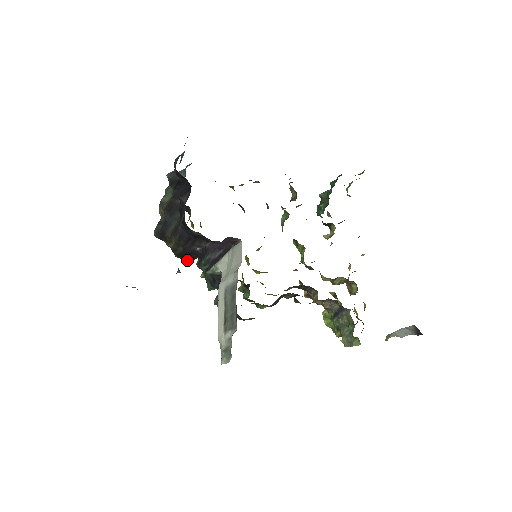
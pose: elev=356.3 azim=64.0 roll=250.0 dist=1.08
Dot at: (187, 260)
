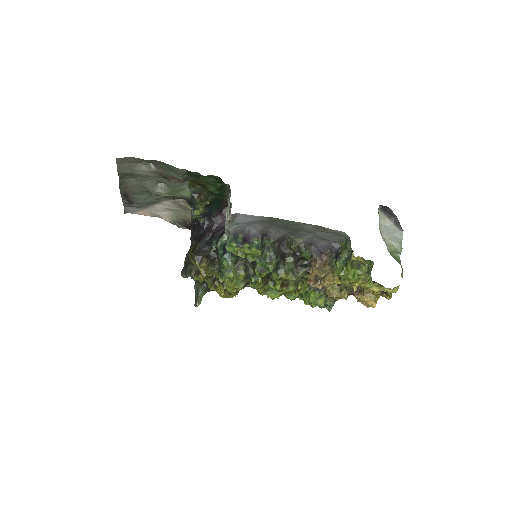
Dot at: (204, 260)
